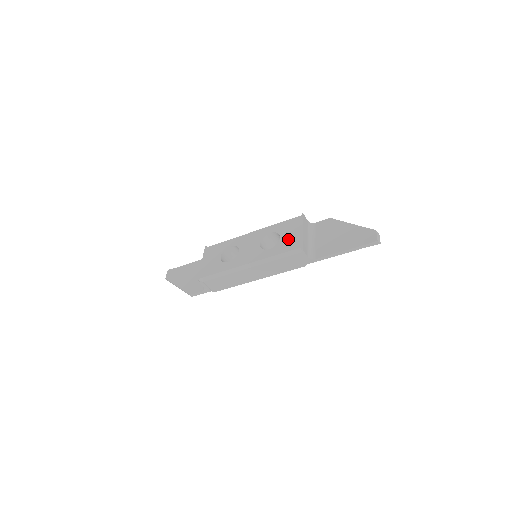
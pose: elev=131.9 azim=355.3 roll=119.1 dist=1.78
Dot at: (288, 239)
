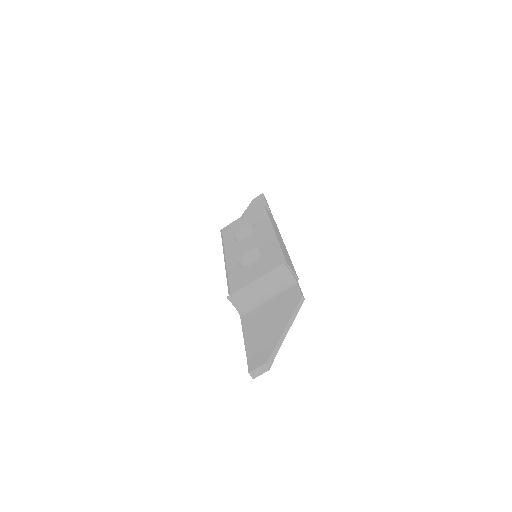
Dot at: (246, 273)
